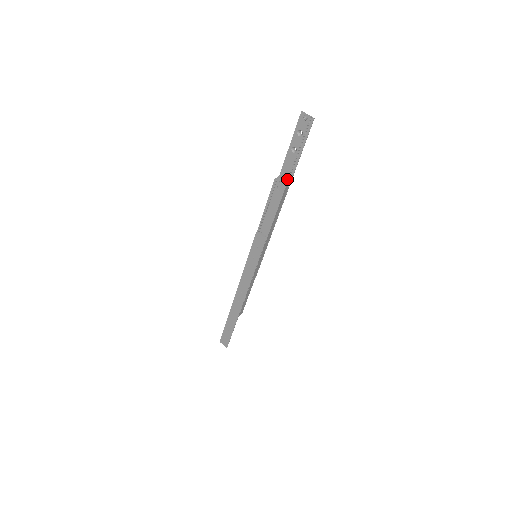
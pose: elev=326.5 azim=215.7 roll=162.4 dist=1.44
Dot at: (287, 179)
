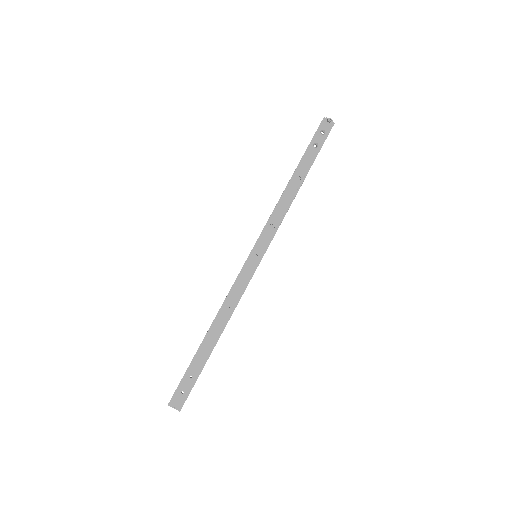
Dot at: (306, 171)
